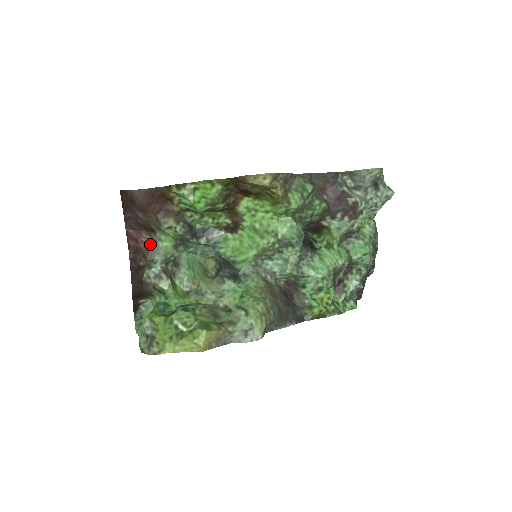
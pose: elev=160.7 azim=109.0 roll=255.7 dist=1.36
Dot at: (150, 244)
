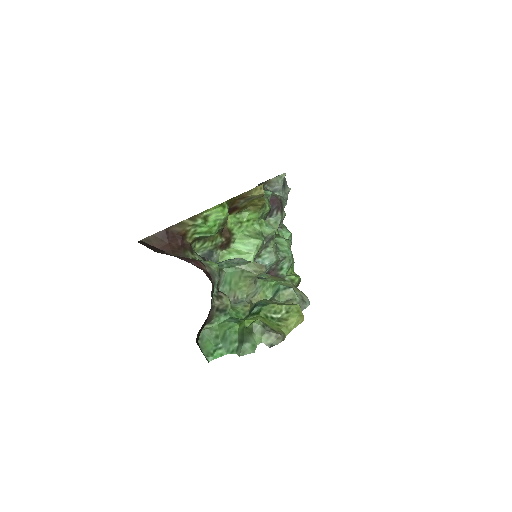
Dot at: (206, 270)
